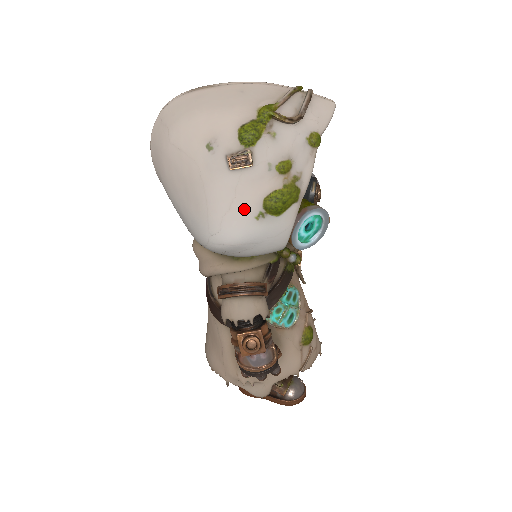
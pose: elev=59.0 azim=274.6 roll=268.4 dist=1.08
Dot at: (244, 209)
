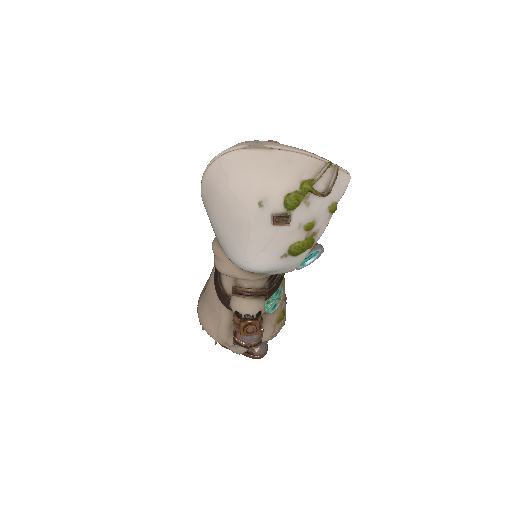
Dot at: (275, 251)
